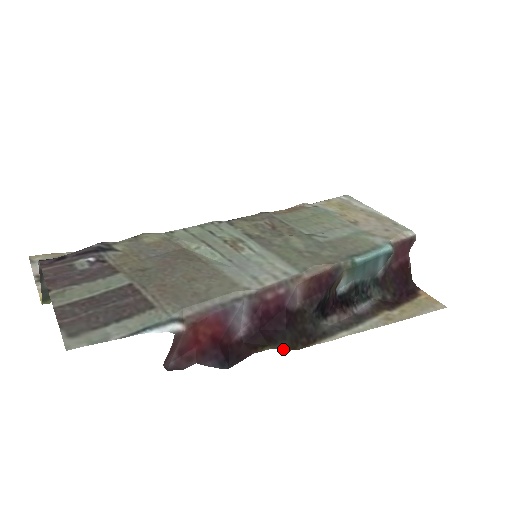
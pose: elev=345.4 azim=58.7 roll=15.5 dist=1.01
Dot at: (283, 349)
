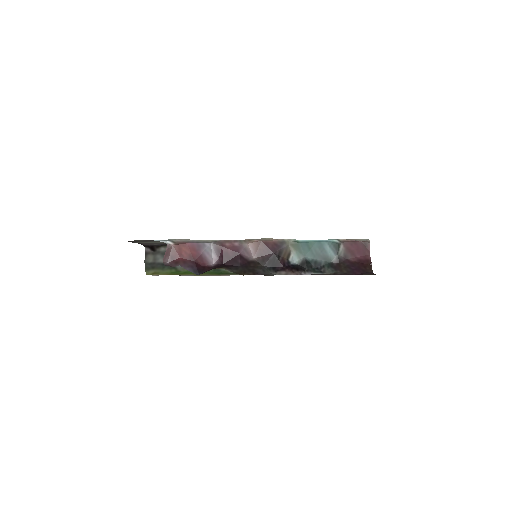
Dot at: (233, 272)
